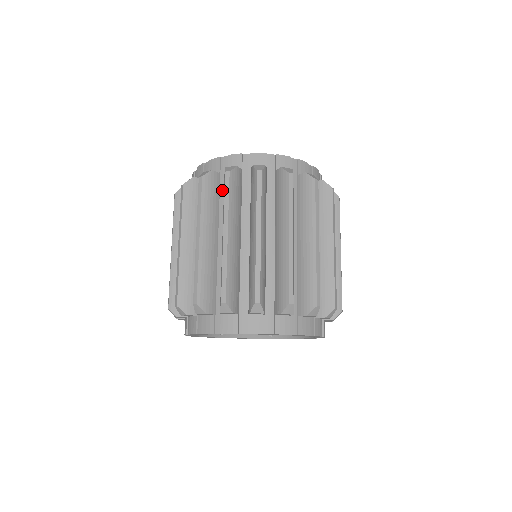
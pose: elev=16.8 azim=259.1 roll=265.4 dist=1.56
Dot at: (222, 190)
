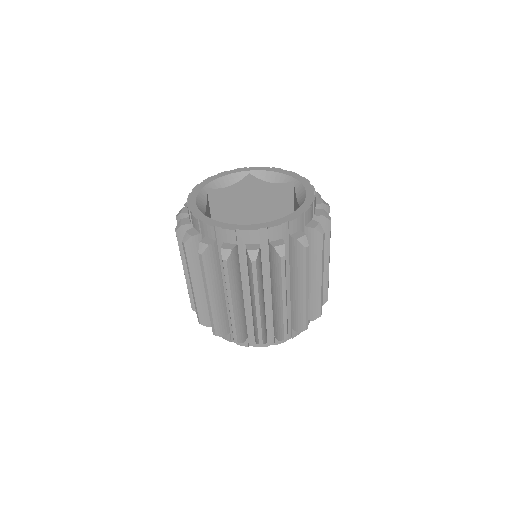
Dot at: occluded
